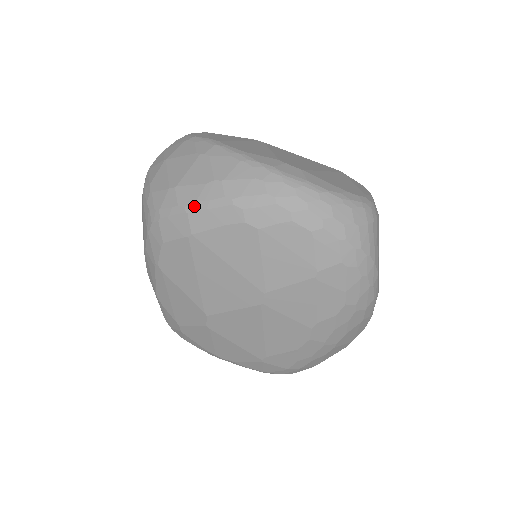
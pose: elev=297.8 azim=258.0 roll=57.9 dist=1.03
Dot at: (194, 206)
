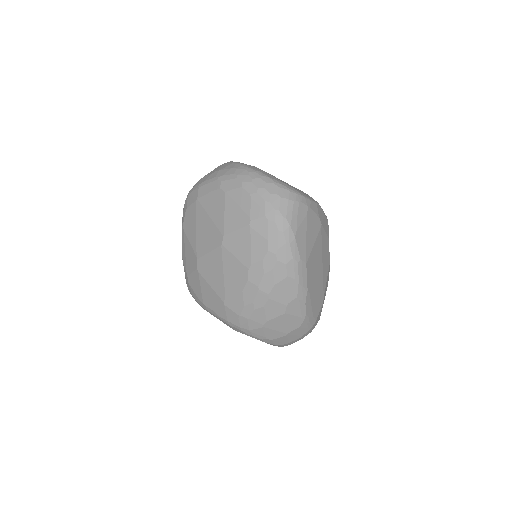
Dot at: (203, 183)
